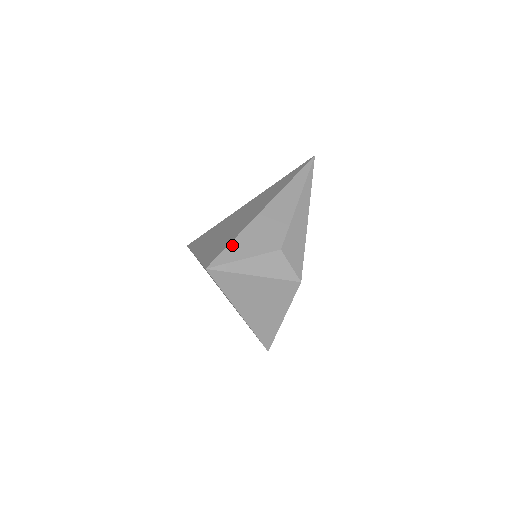
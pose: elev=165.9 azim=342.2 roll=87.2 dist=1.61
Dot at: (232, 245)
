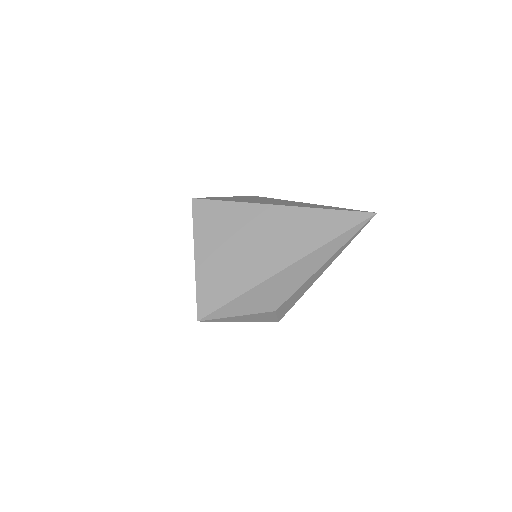
Dot at: (232, 303)
